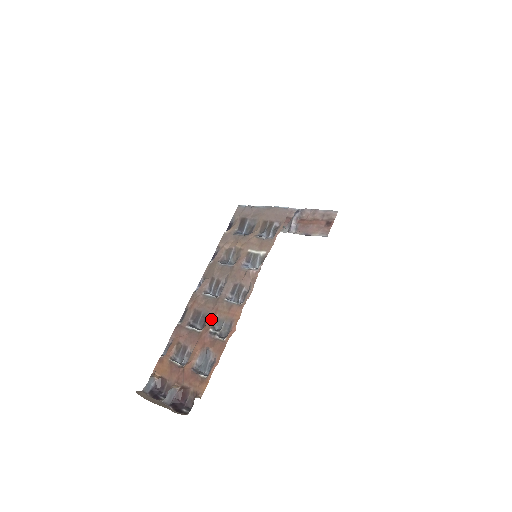
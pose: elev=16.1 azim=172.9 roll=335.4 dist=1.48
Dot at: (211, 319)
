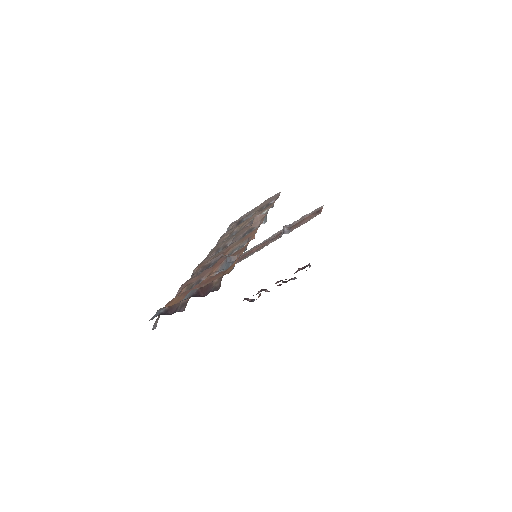
Dot at: (224, 254)
